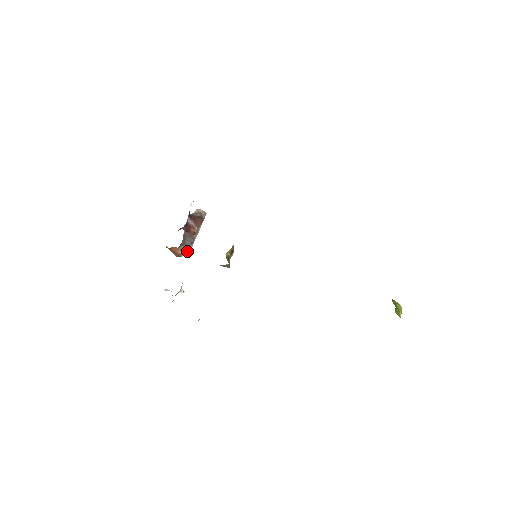
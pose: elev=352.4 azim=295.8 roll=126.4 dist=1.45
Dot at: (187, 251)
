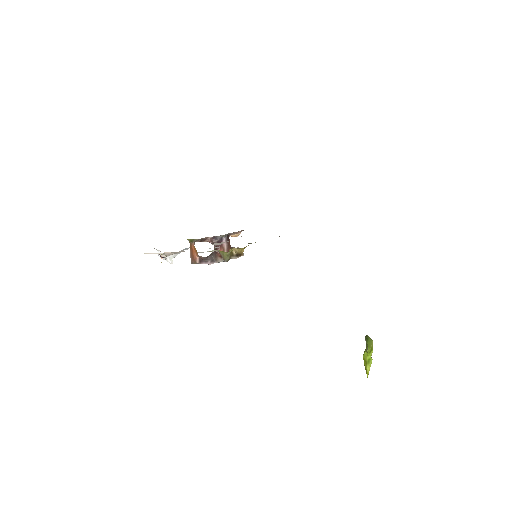
Dot at: (203, 263)
